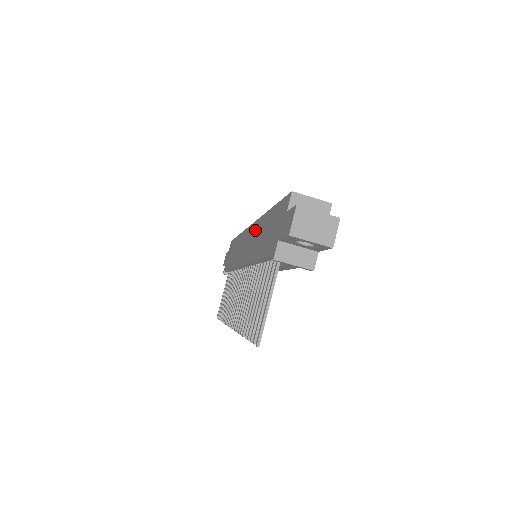
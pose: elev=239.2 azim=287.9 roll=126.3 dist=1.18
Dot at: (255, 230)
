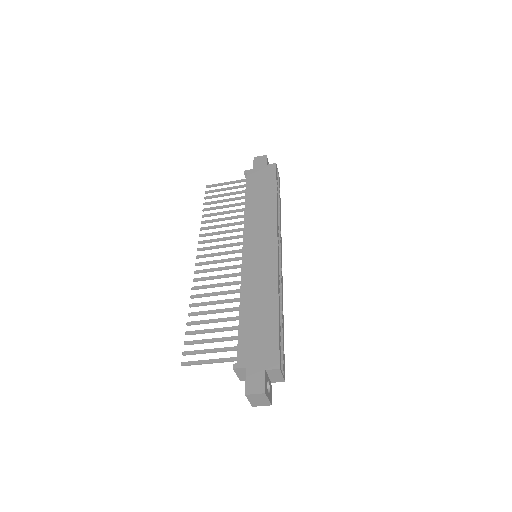
Dot at: (268, 273)
